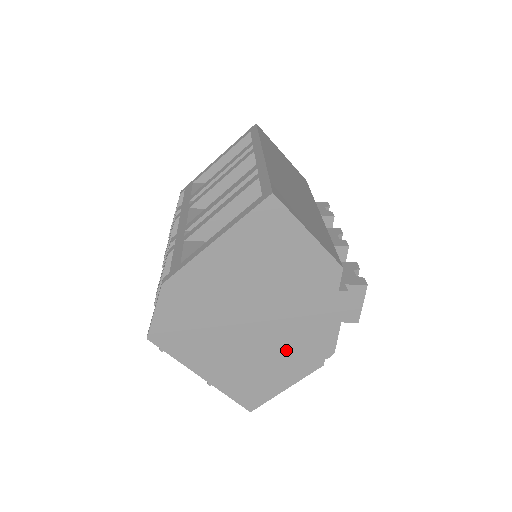
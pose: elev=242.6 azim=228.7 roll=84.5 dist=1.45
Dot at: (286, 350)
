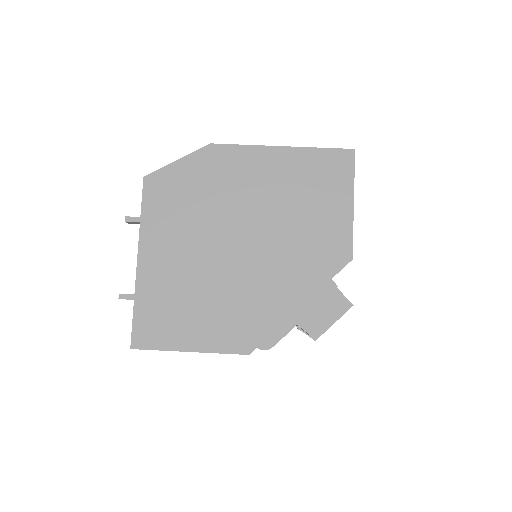
Dot at: (235, 302)
